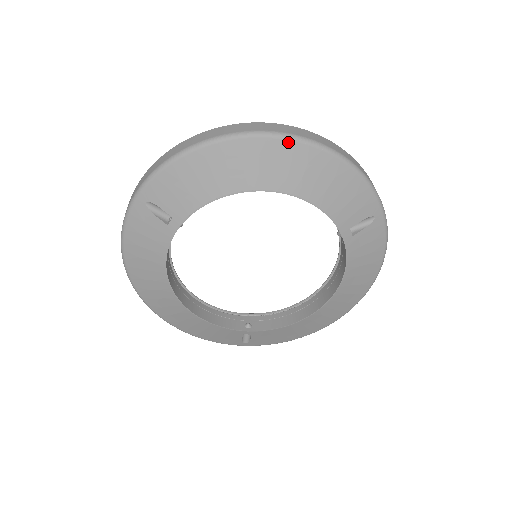
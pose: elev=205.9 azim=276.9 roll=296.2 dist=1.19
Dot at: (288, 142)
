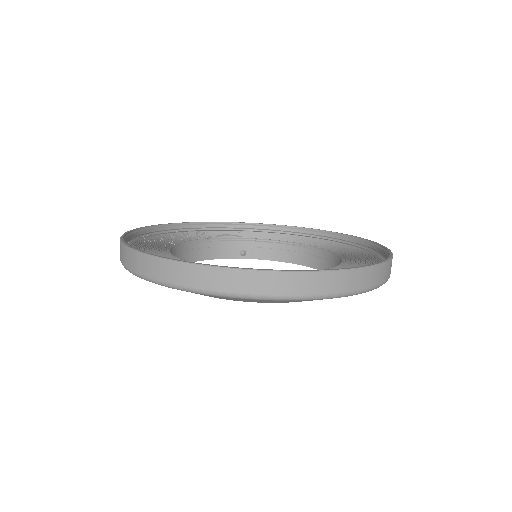
Dot at: (301, 300)
